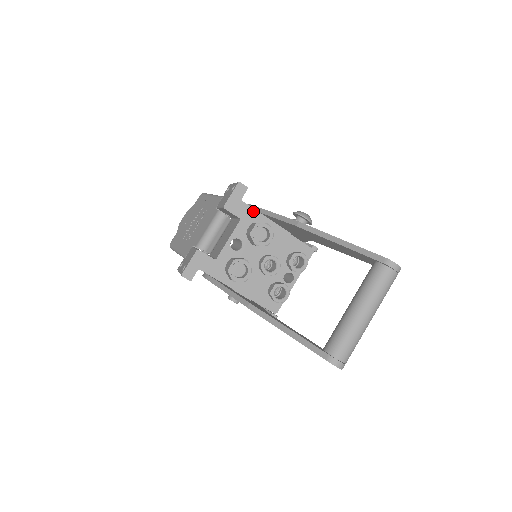
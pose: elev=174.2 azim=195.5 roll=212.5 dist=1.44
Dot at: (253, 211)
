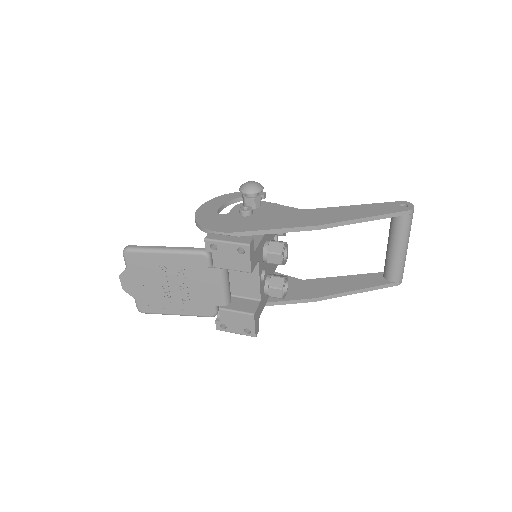
Dot at: (260, 245)
